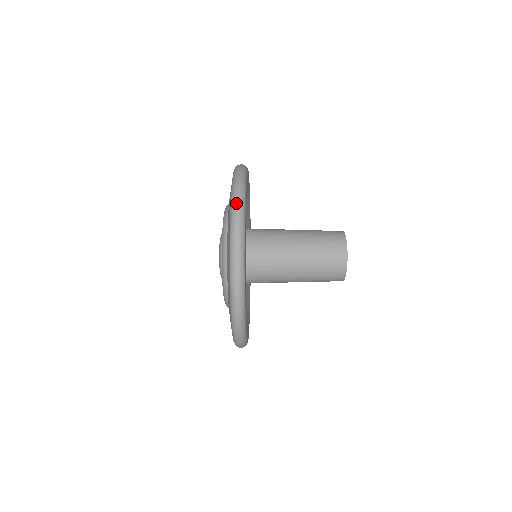
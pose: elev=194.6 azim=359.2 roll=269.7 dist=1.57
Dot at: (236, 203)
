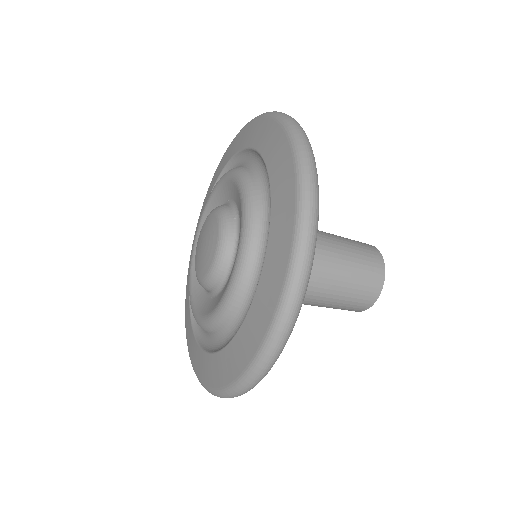
Dot at: (306, 150)
